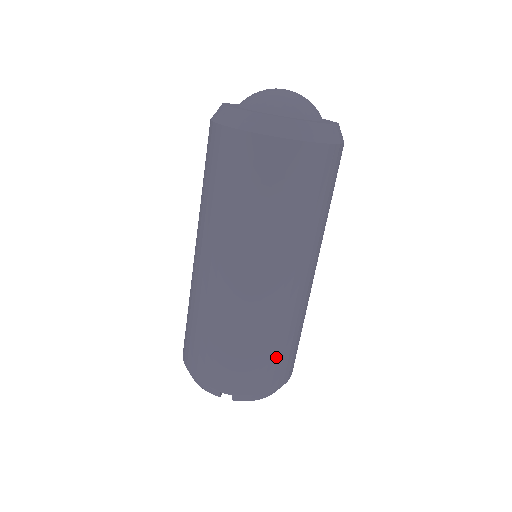
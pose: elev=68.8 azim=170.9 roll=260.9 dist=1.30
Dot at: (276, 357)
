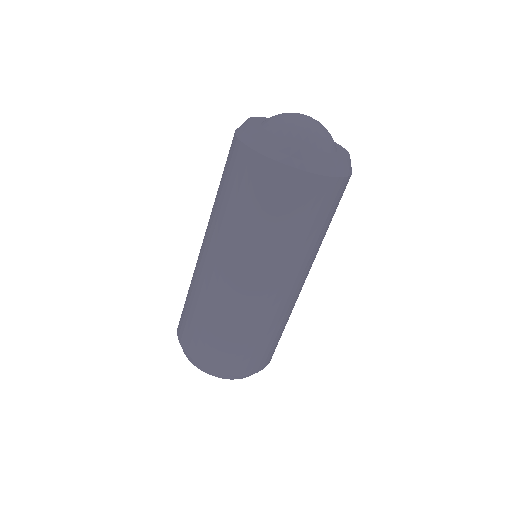
Dot at: occluded
